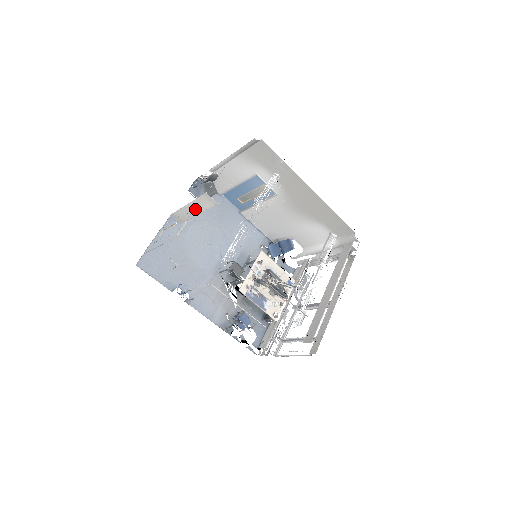
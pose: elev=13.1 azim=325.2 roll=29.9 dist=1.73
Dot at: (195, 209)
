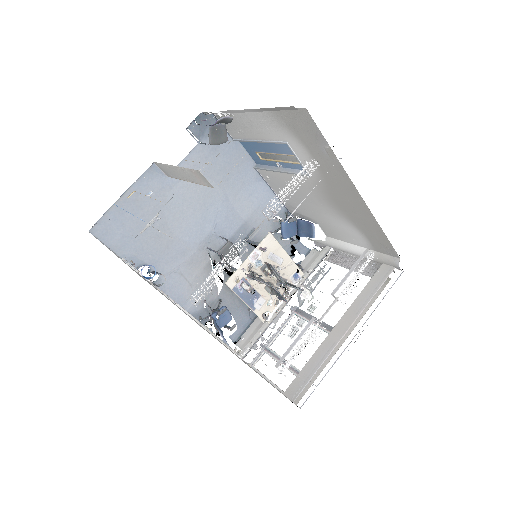
Dot at: (184, 175)
